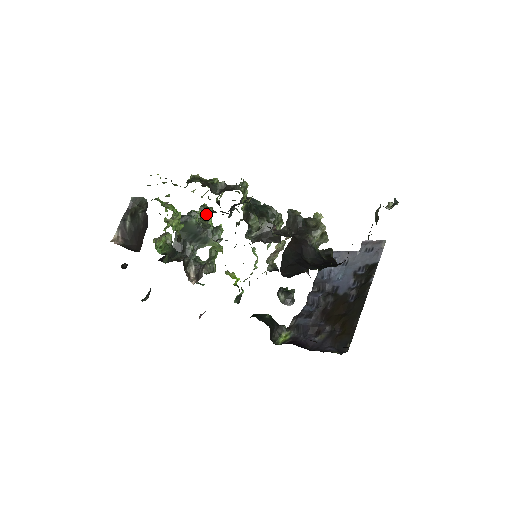
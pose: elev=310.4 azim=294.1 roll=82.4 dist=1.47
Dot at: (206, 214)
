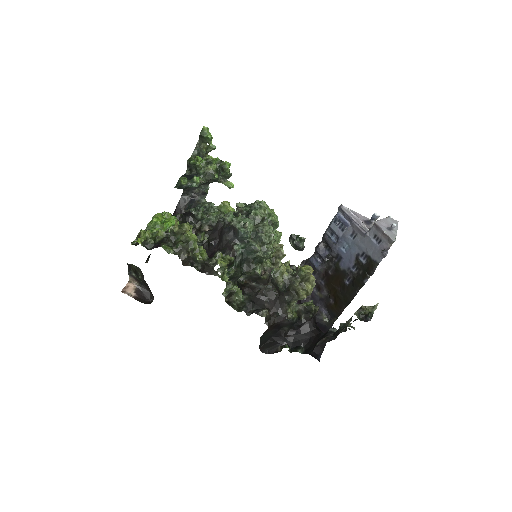
Dot at: (208, 141)
